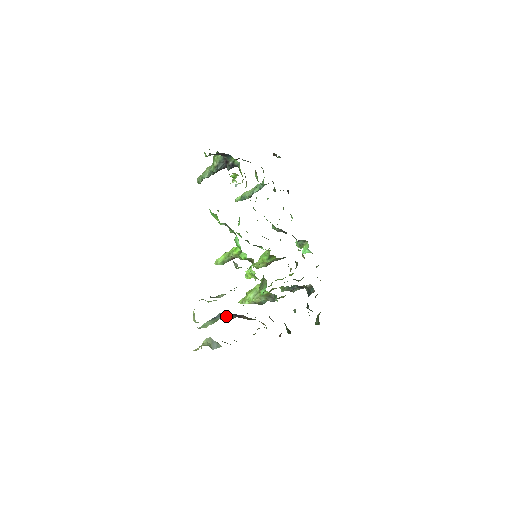
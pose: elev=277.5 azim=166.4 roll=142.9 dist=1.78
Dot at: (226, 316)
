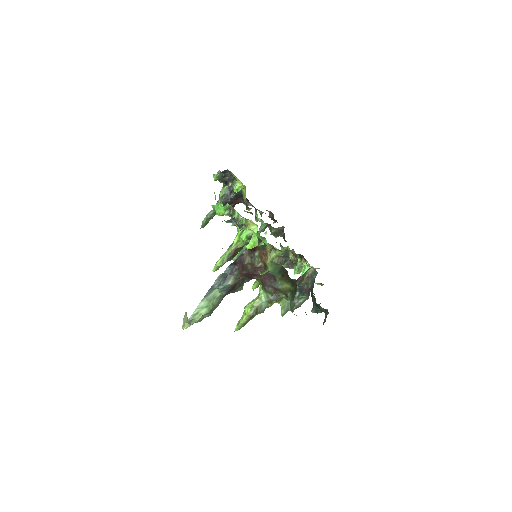
Dot at: (225, 277)
